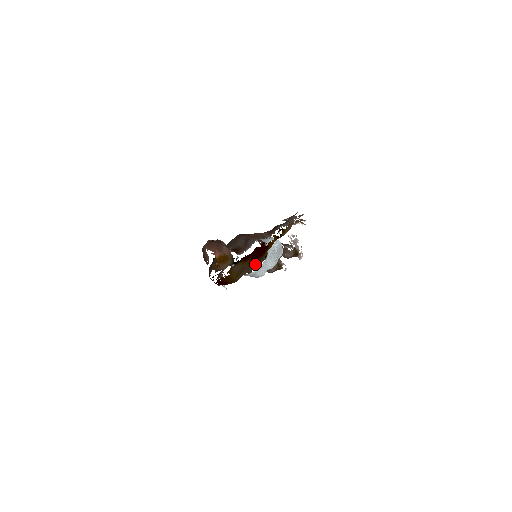
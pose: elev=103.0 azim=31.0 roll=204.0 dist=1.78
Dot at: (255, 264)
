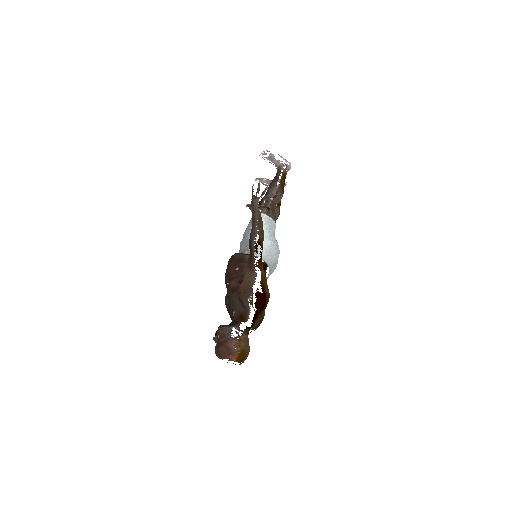
Dot at: (266, 306)
